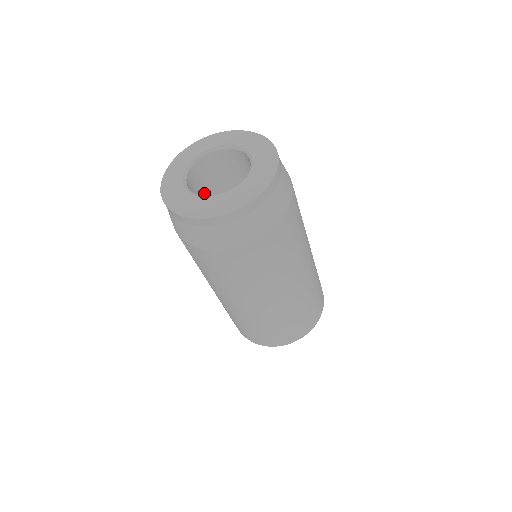
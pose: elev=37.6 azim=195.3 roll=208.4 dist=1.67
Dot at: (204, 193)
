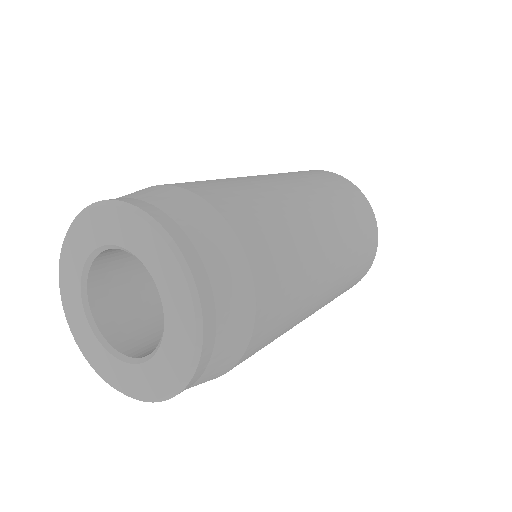
Dot at: (135, 289)
